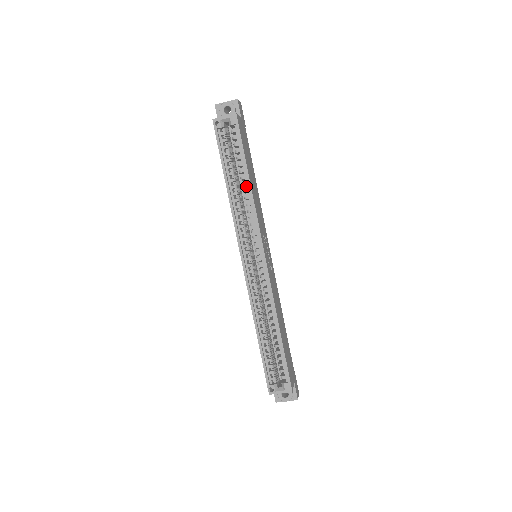
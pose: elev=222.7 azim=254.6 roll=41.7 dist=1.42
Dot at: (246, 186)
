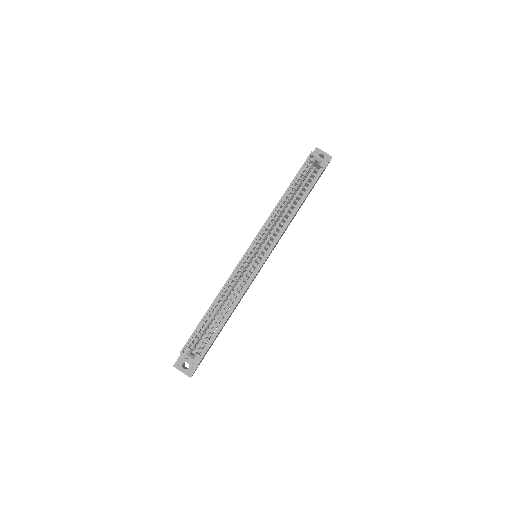
Dot at: (292, 208)
